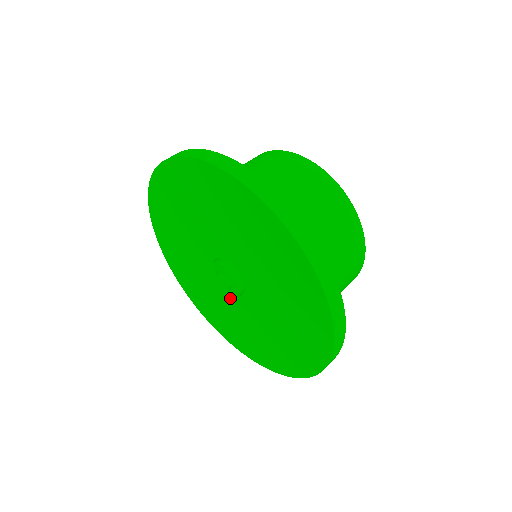
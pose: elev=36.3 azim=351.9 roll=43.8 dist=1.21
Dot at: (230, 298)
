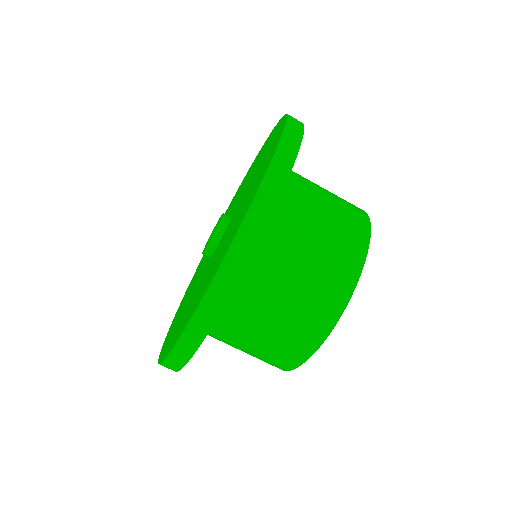
Dot at: occluded
